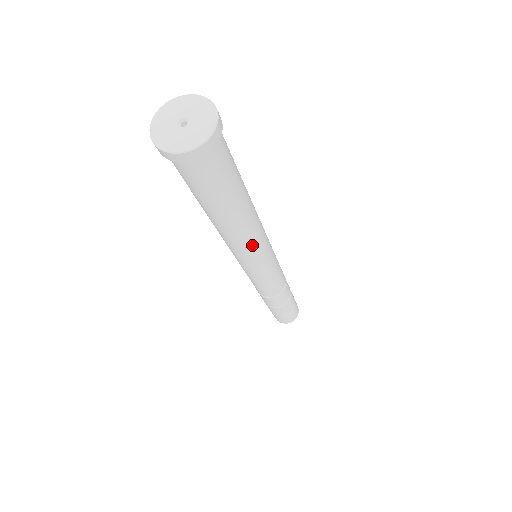
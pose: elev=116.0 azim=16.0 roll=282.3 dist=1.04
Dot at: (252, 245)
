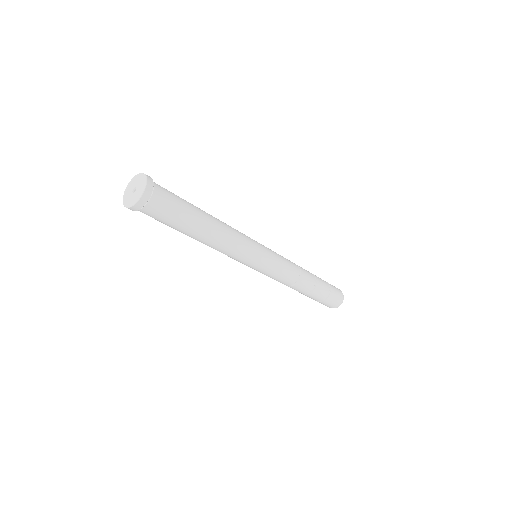
Dot at: (224, 253)
